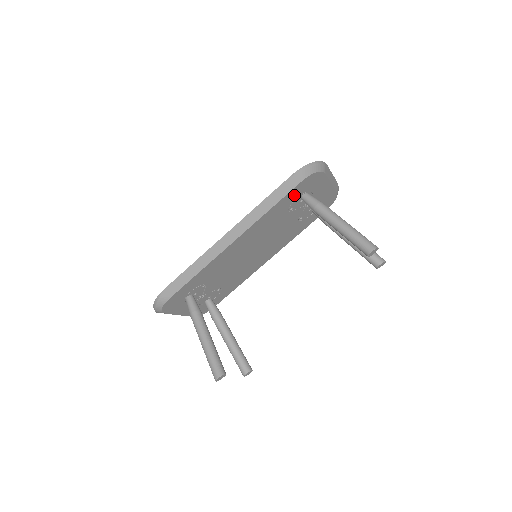
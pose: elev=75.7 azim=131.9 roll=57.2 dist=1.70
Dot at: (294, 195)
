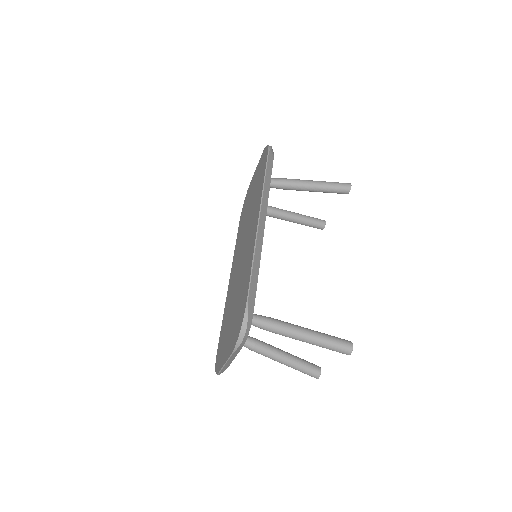
Dot at: occluded
